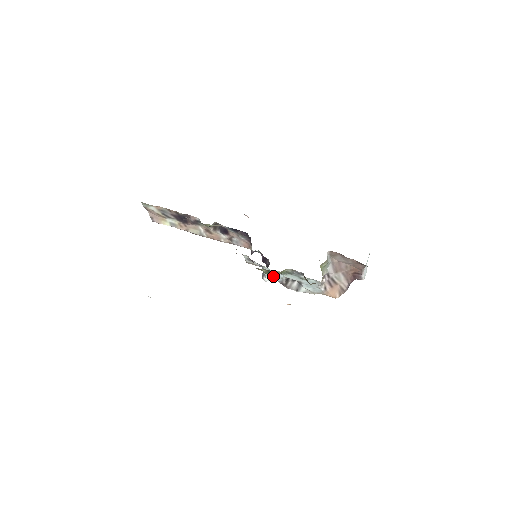
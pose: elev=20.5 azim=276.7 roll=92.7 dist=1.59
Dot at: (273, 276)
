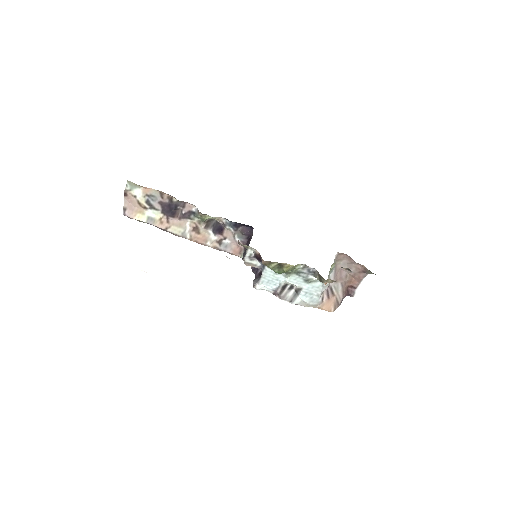
Dot at: (270, 281)
